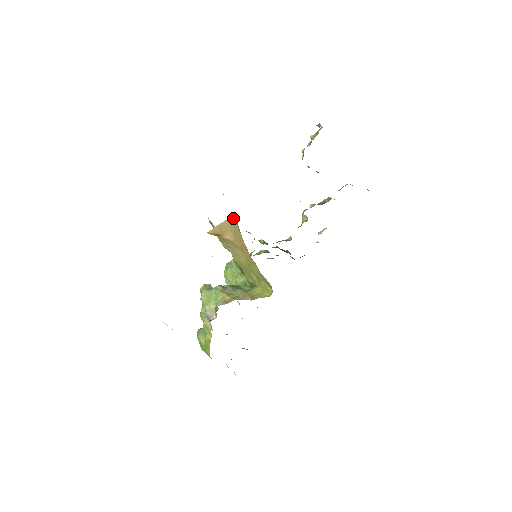
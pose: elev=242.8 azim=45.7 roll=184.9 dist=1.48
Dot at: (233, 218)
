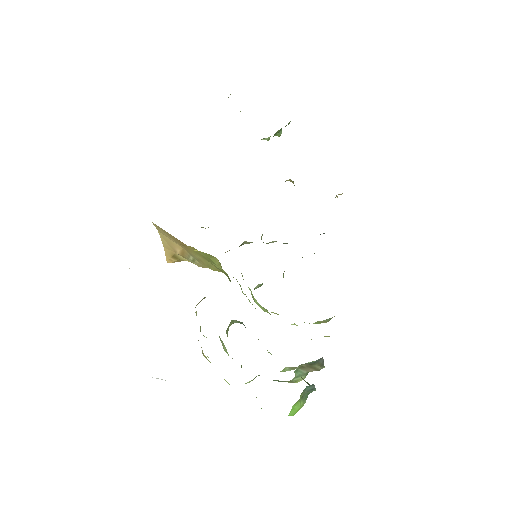
Dot at: (153, 224)
